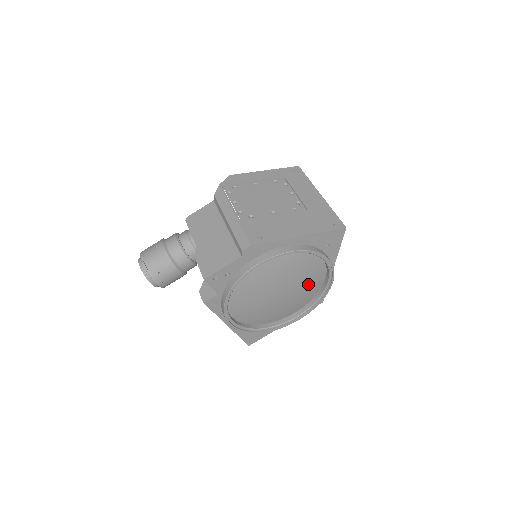
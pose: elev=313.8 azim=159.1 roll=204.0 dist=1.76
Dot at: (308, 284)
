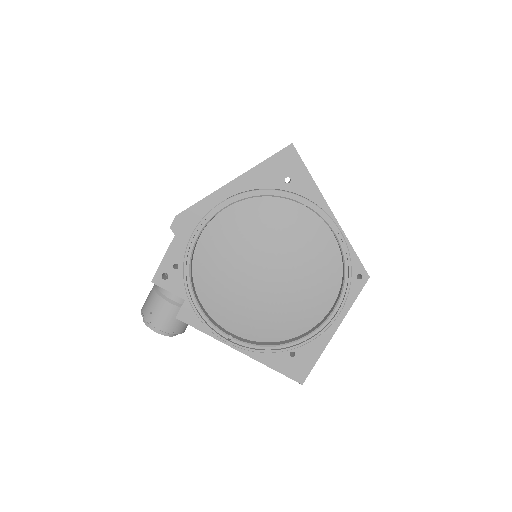
Dot at: (306, 248)
